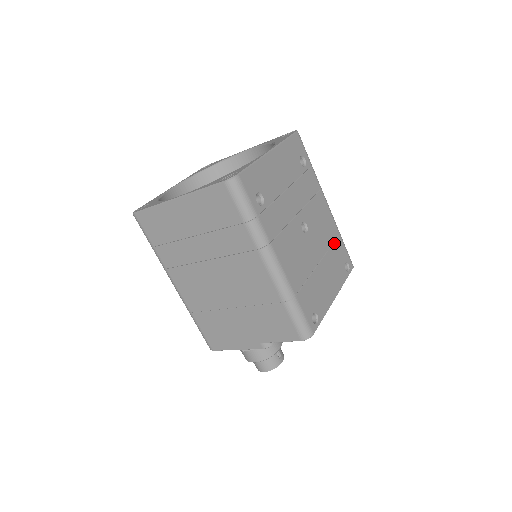
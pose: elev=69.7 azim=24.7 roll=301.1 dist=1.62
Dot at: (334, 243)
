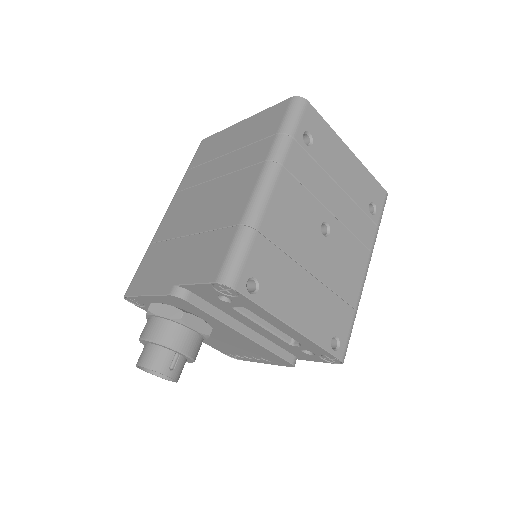
Dot at: (342, 301)
